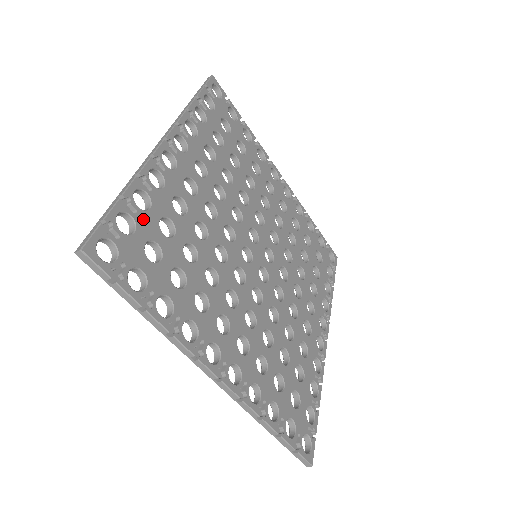
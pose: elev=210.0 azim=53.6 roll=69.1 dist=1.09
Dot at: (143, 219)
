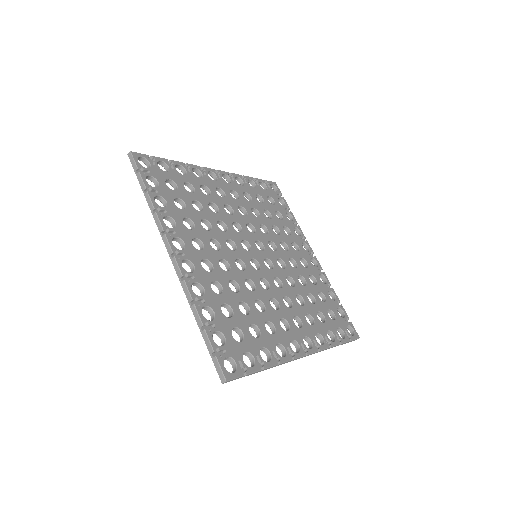
Dot at: (175, 173)
